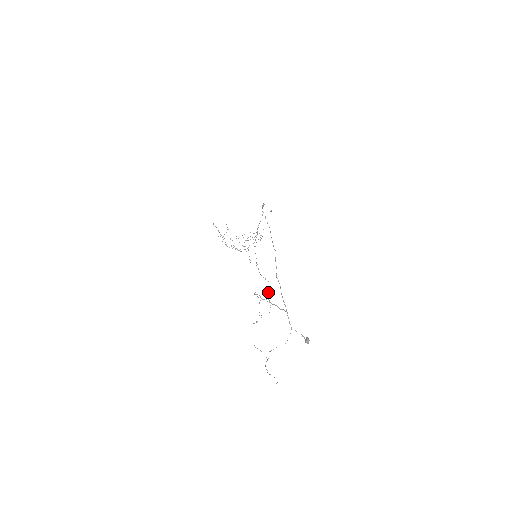
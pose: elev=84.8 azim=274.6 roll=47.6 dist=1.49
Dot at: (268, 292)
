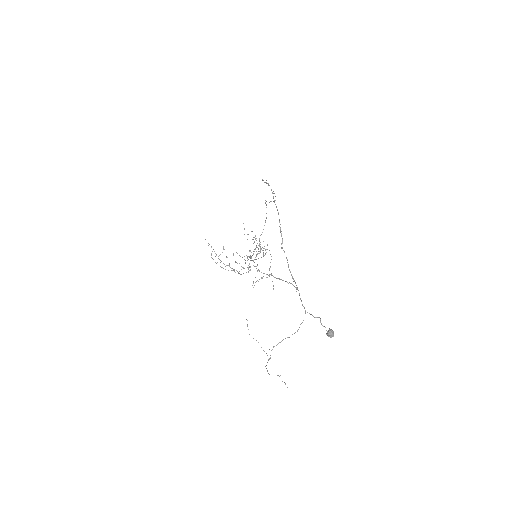
Dot at: (270, 266)
